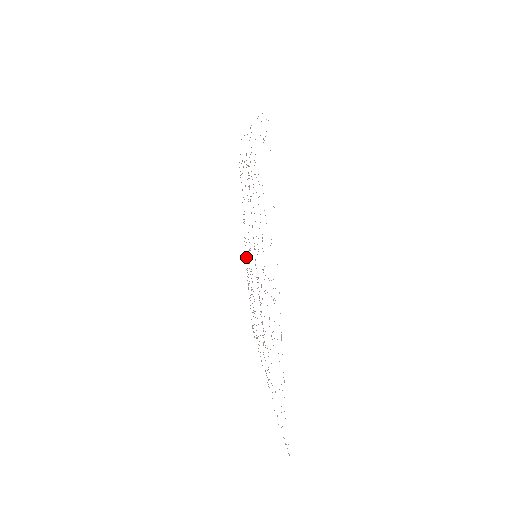
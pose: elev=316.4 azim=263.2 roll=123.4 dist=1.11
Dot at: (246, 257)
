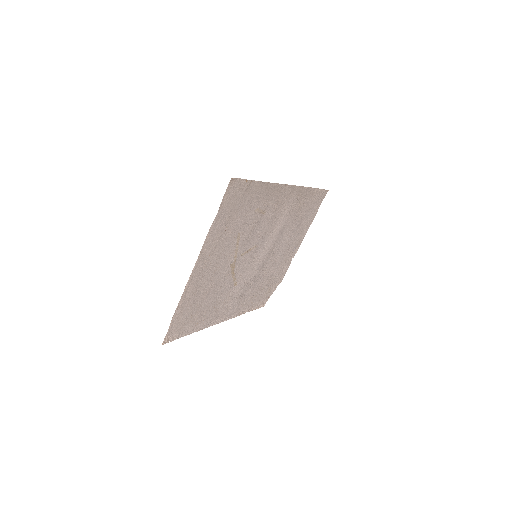
Dot at: (289, 261)
